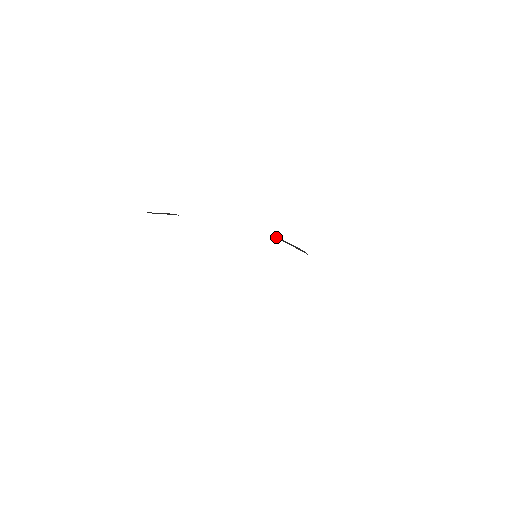
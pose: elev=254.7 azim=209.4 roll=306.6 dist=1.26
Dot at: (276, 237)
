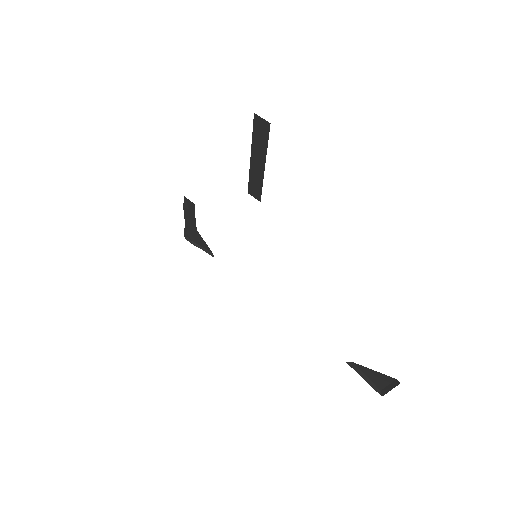
Dot at: (360, 372)
